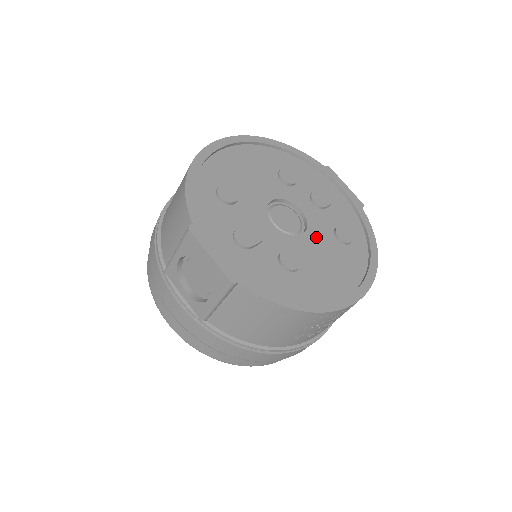
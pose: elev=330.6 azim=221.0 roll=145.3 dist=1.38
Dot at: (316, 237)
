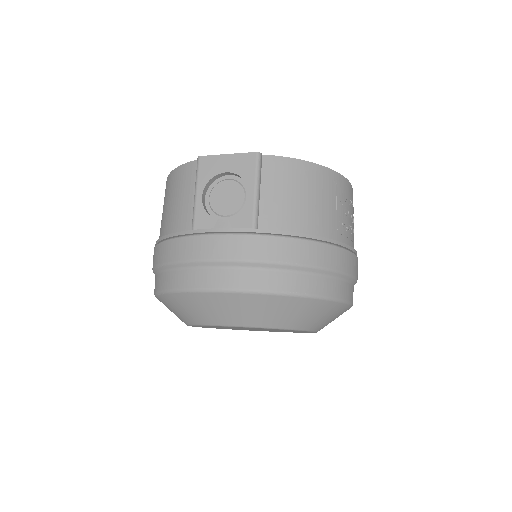
Dot at: occluded
